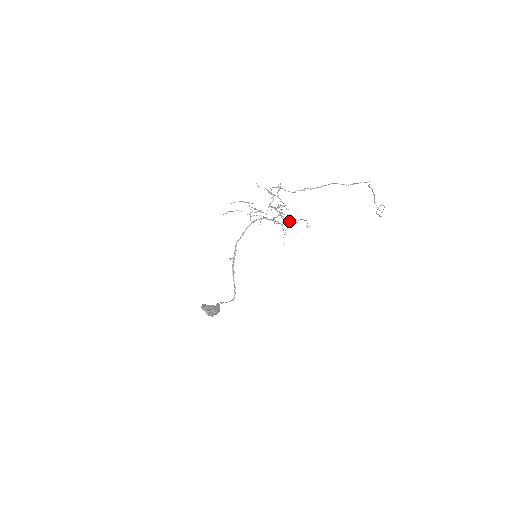
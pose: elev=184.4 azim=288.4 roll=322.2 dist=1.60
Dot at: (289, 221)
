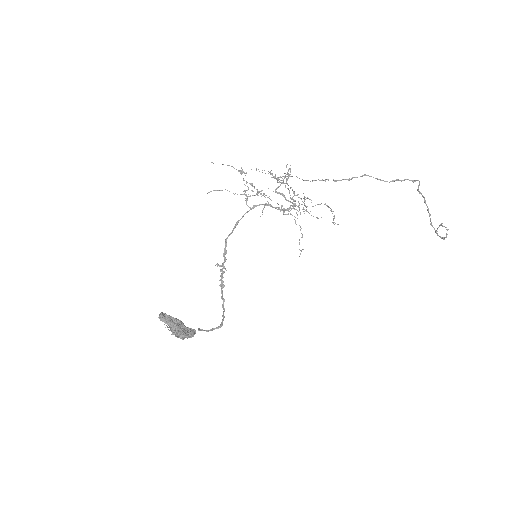
Dot at: (304, 205)
